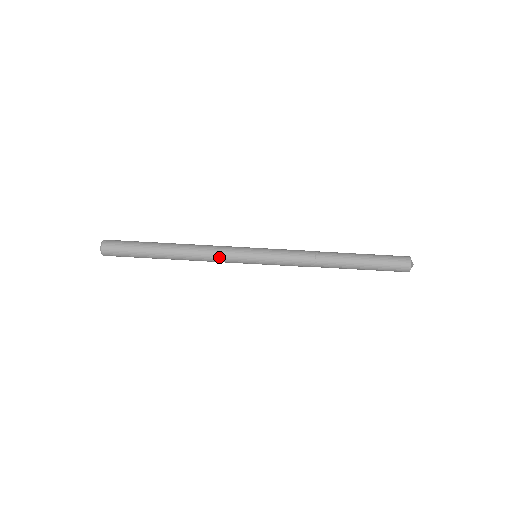
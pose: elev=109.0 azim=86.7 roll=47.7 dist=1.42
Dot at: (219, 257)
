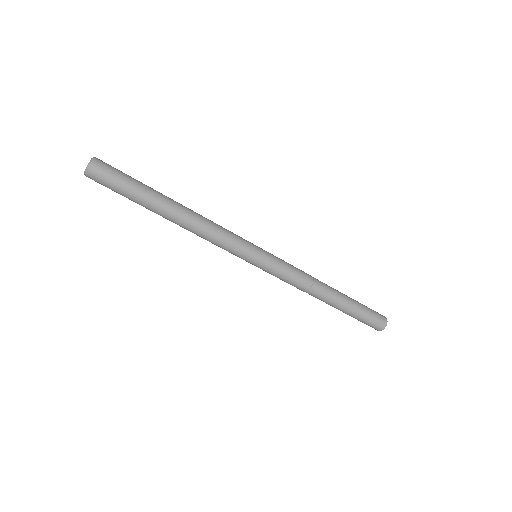
Dot at: occluded
